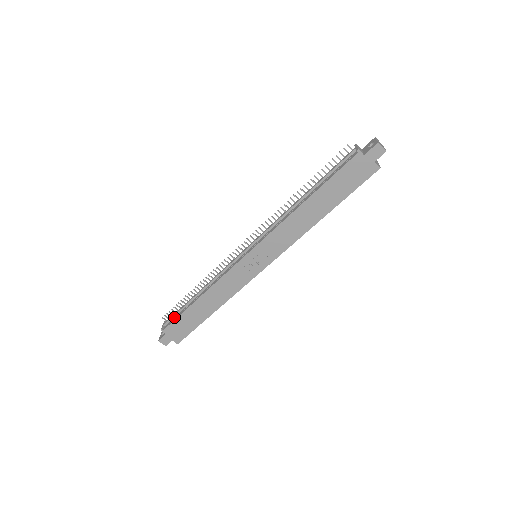
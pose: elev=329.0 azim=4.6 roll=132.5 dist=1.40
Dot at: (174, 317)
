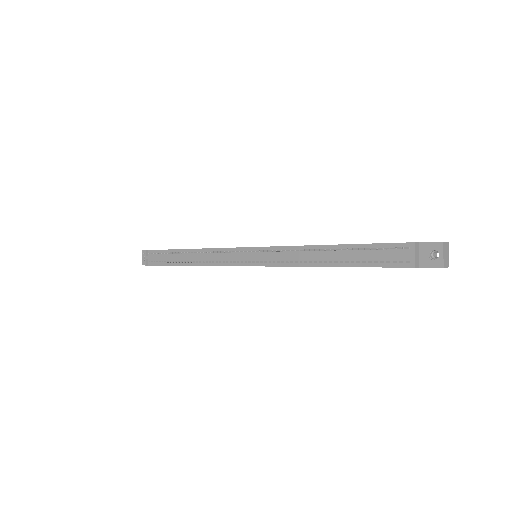
Dot at: (158, 259)
